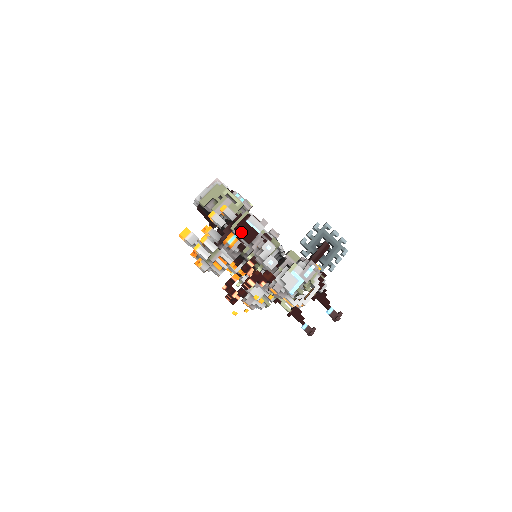
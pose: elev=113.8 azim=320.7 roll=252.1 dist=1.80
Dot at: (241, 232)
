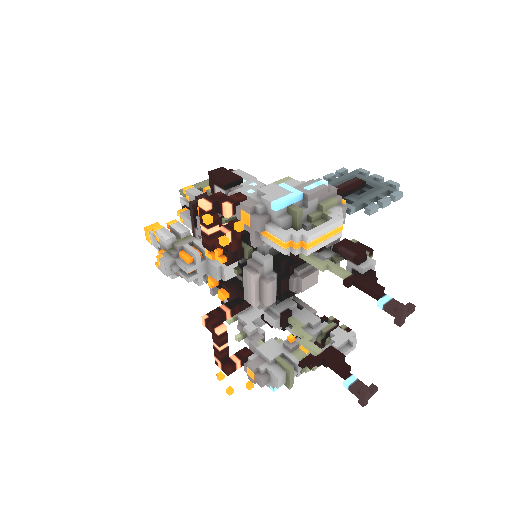
Dot at: (214, 176)
